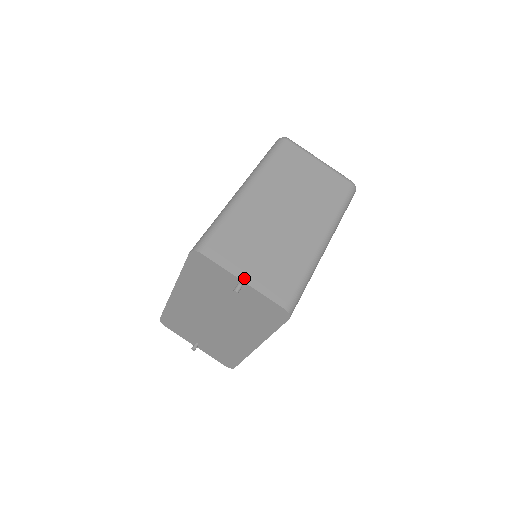
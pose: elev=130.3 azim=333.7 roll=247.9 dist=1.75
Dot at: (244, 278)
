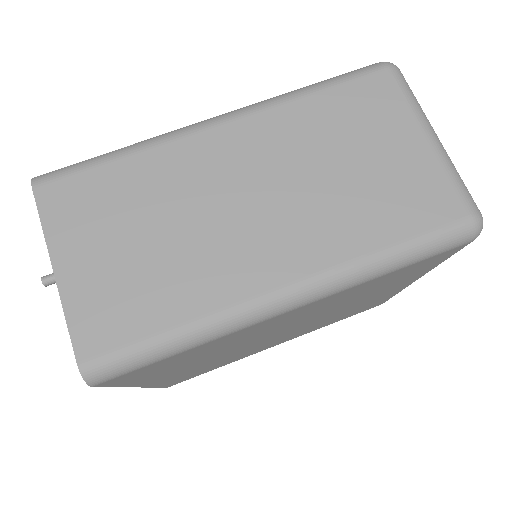
Dot at: (60, 267)
